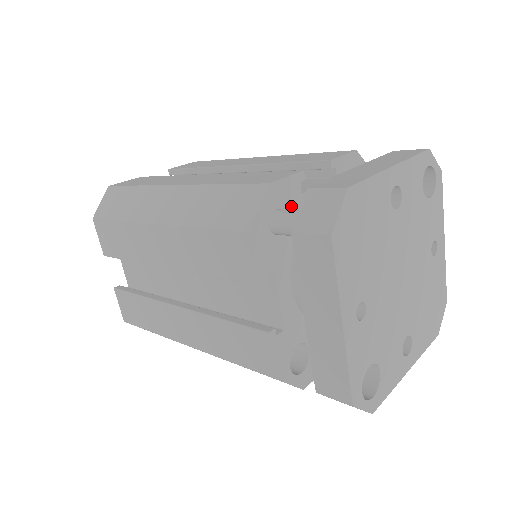
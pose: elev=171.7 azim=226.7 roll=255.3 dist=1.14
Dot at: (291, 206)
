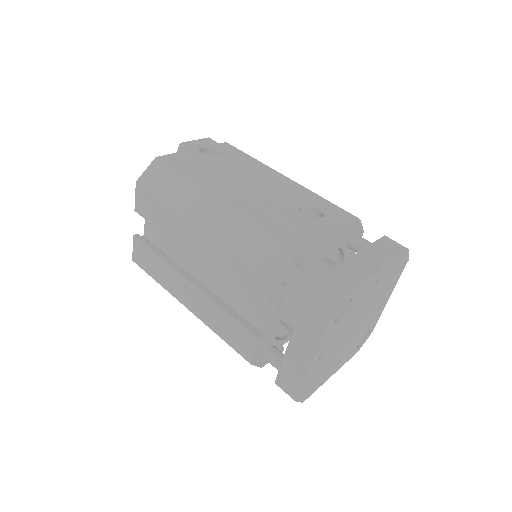
Dot at: (267, 343)
